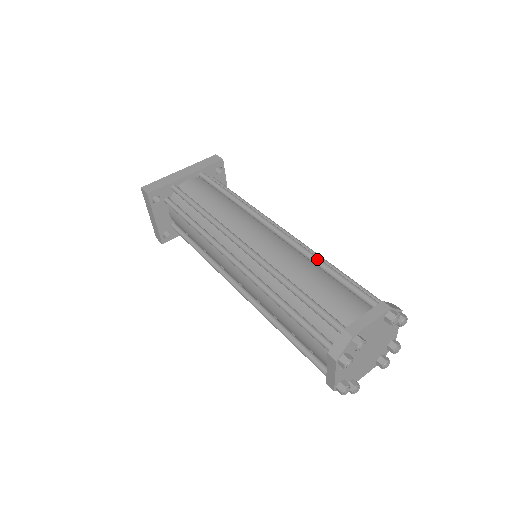
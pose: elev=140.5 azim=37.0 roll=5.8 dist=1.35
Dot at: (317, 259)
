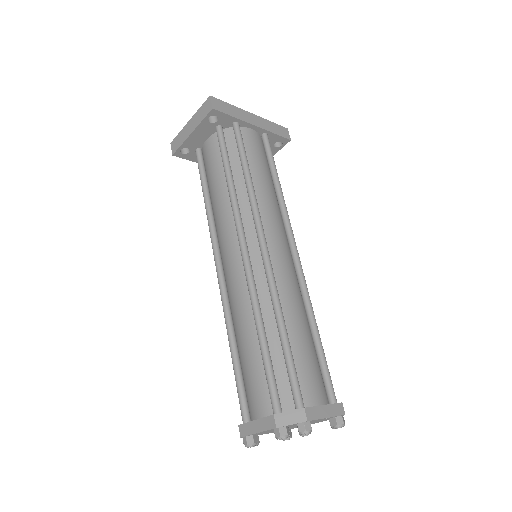
Dot at: (314, 316)
